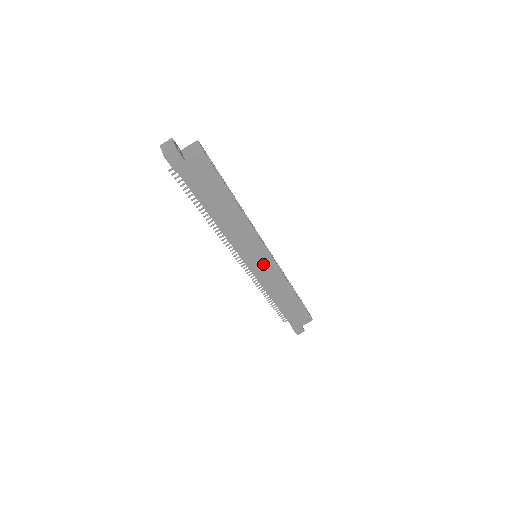
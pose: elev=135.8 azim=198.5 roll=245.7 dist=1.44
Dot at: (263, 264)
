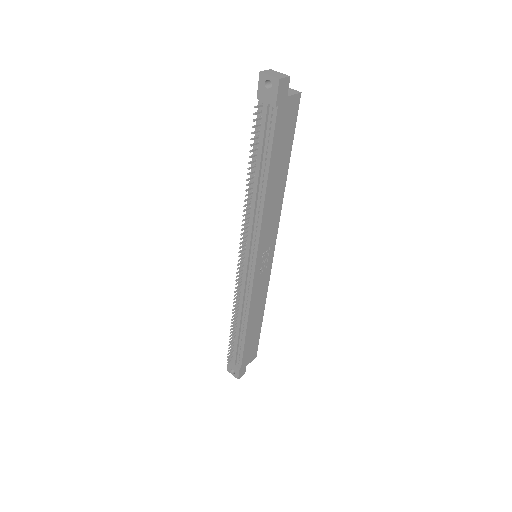
Dot at: (264, 265)
